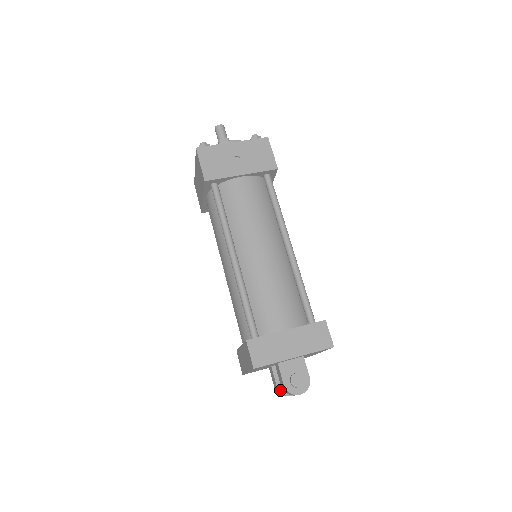
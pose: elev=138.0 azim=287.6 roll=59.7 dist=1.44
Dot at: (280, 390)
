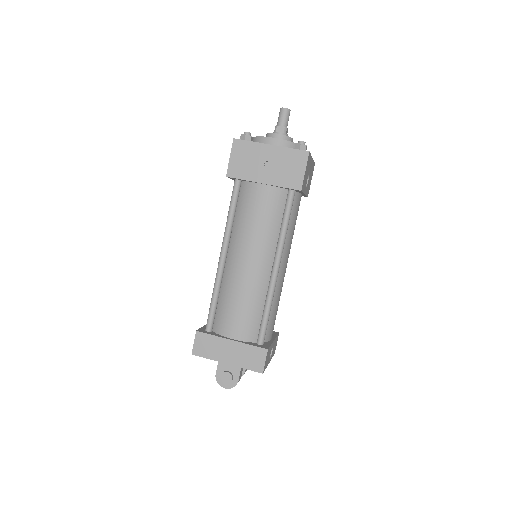
Dot at: occluded
